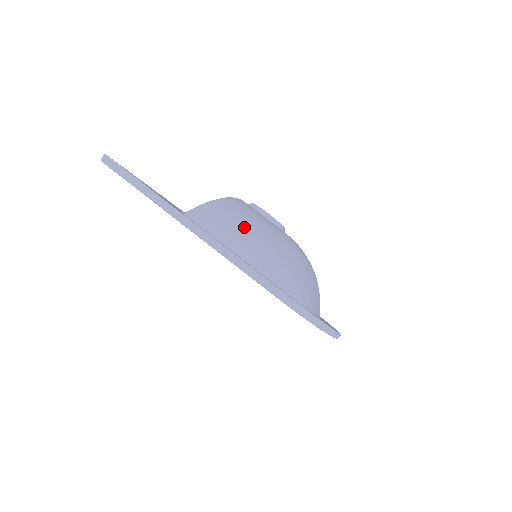
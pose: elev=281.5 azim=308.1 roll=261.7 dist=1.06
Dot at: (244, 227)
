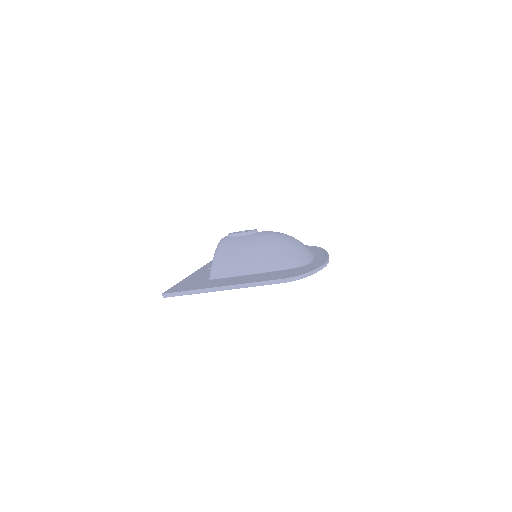
Dot at: (240, 257)
